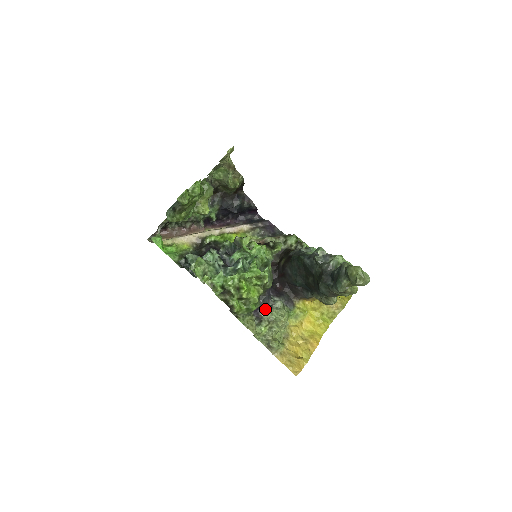
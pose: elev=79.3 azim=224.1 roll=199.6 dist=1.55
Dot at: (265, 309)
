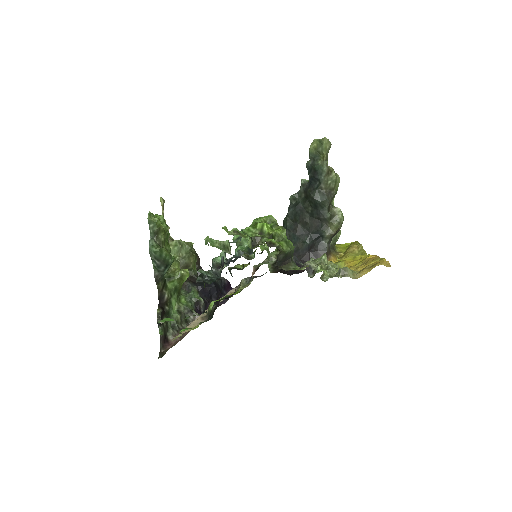
Dot at: (305, 263)
